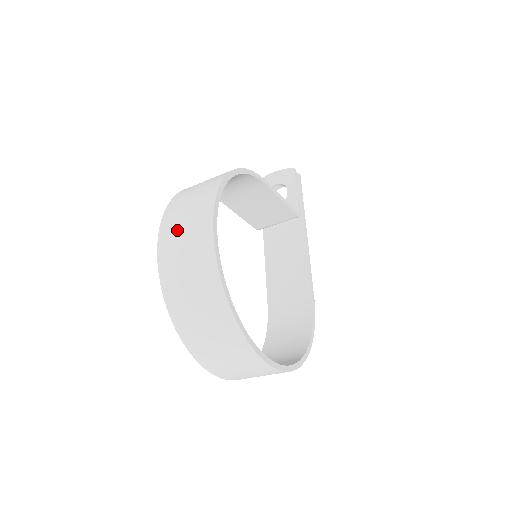
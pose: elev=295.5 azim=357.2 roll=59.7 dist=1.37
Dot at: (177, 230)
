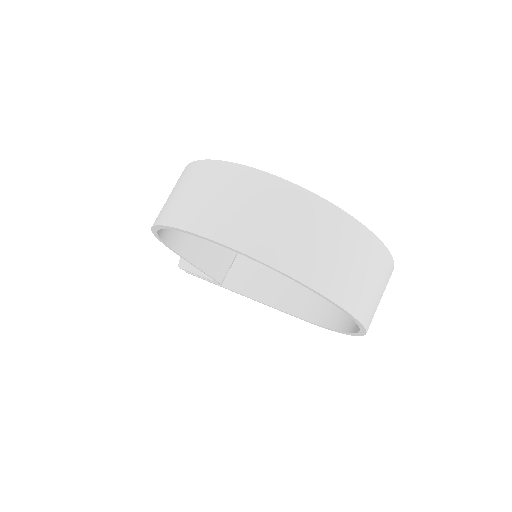
Dot at: (198, 204)
